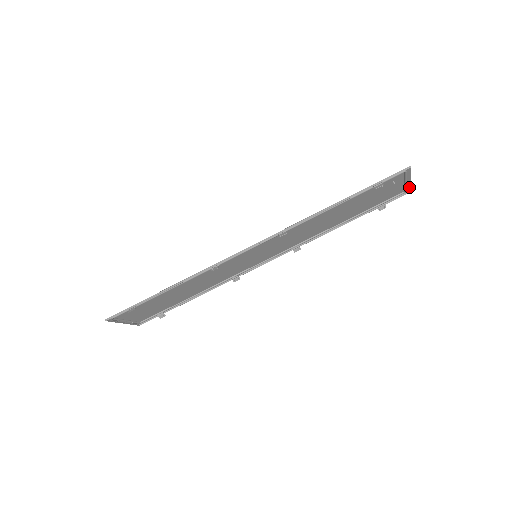
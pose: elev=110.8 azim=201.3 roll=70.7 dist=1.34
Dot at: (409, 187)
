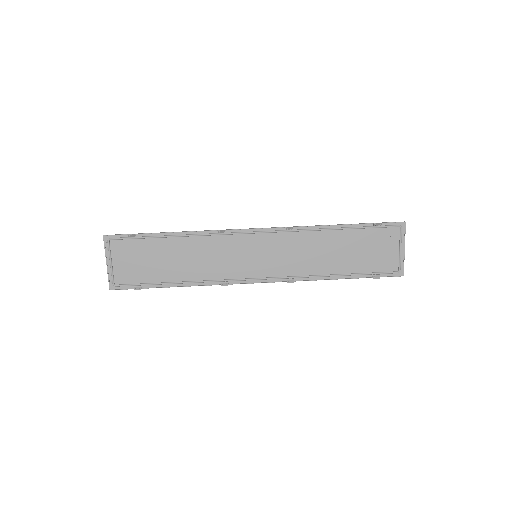
Dot at: (403, 263)
